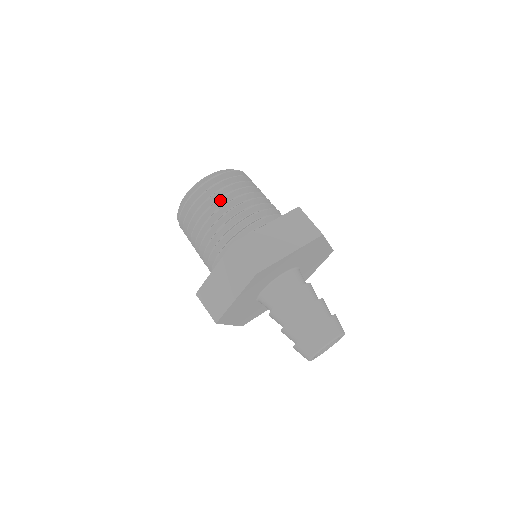
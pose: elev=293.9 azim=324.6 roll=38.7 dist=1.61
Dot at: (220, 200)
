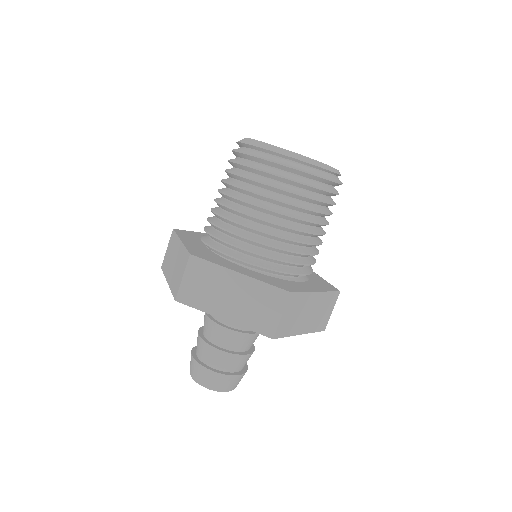
Dot at: (313, 211)
